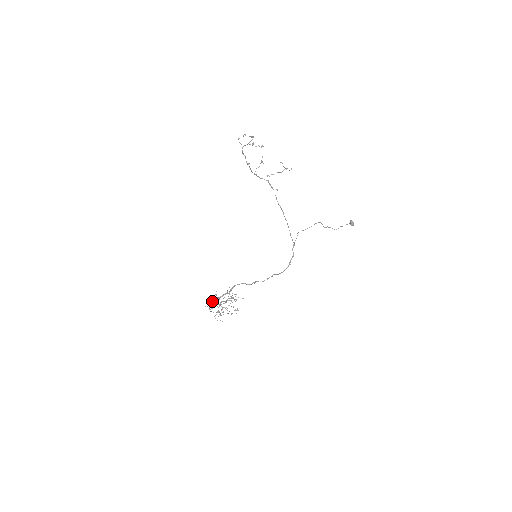
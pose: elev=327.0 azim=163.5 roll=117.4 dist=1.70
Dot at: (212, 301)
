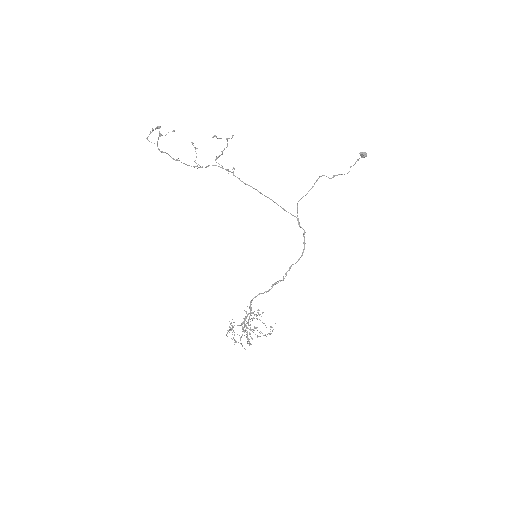
Dot at: occluded
